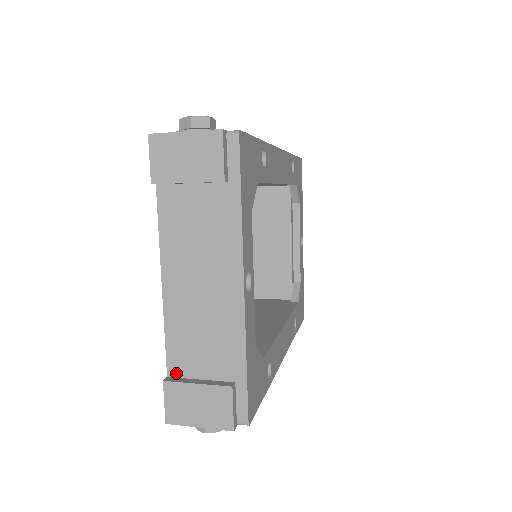
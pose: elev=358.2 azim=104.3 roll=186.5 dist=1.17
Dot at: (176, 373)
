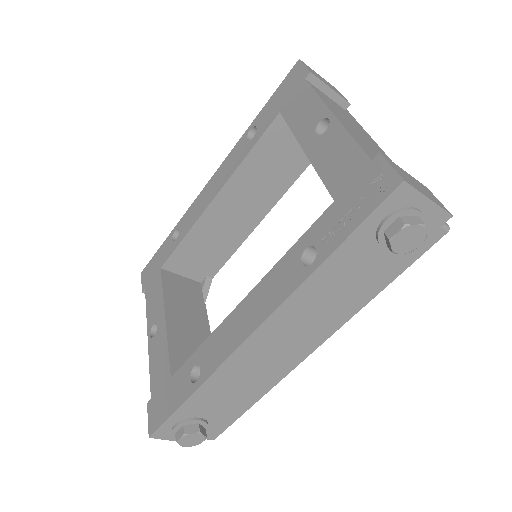
Dot at: occluded
